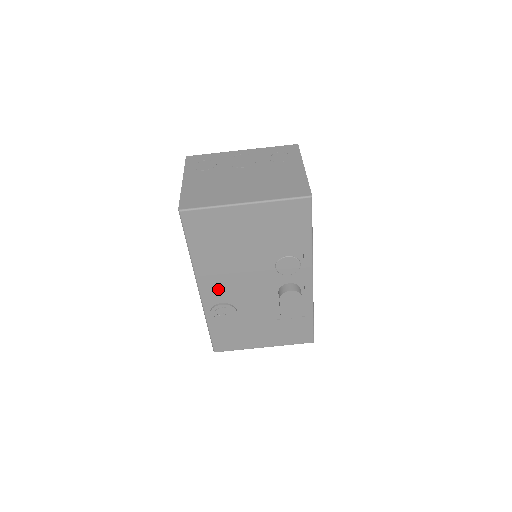
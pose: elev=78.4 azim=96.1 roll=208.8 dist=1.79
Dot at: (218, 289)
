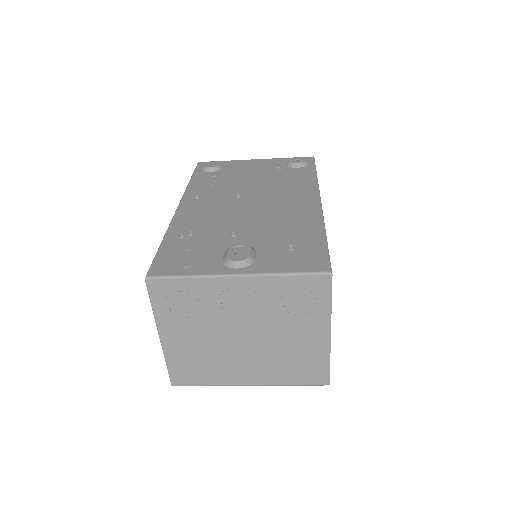
Dot at: occluded
